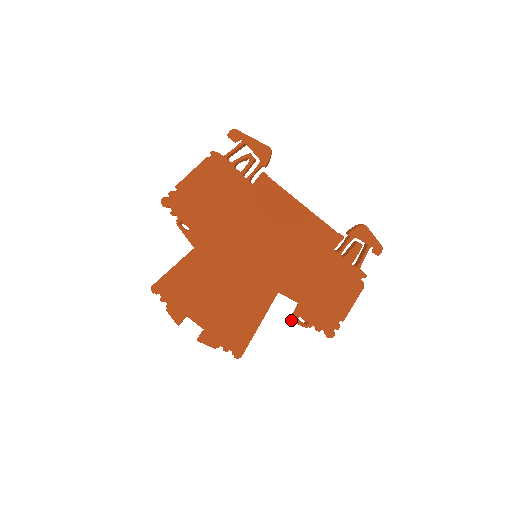
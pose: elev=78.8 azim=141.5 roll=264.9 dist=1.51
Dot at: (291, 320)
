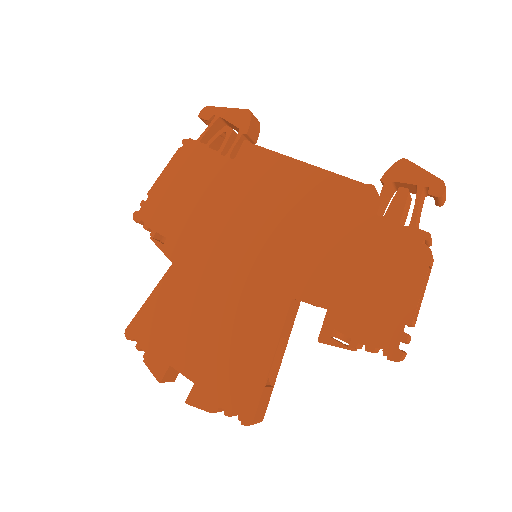
Dot at: (320, 340)
